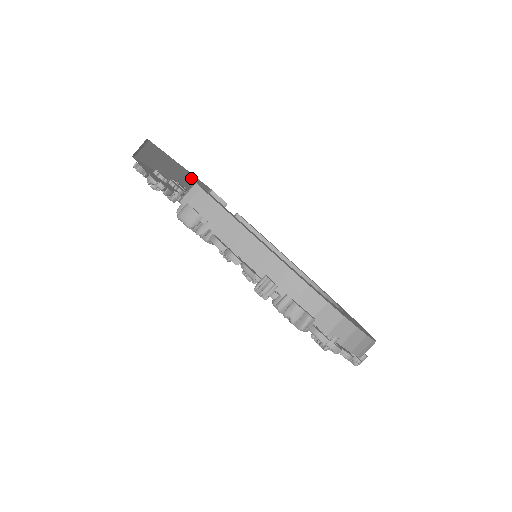
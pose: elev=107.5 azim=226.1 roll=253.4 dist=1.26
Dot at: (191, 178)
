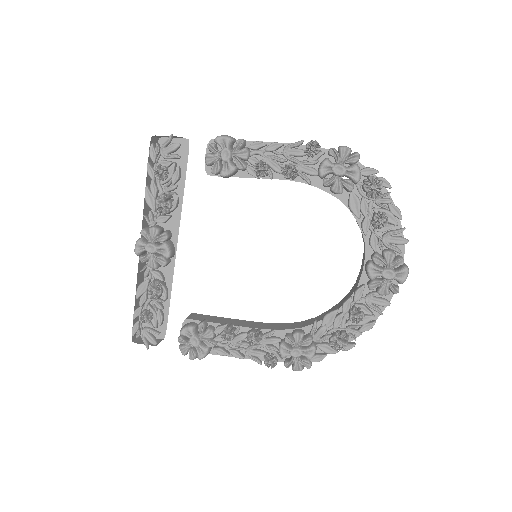
Dot at: occluded
